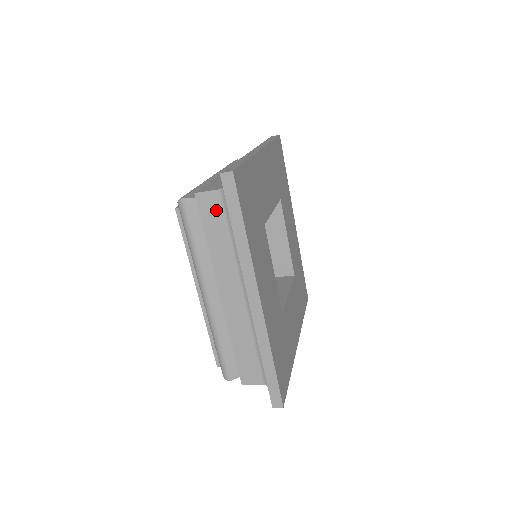
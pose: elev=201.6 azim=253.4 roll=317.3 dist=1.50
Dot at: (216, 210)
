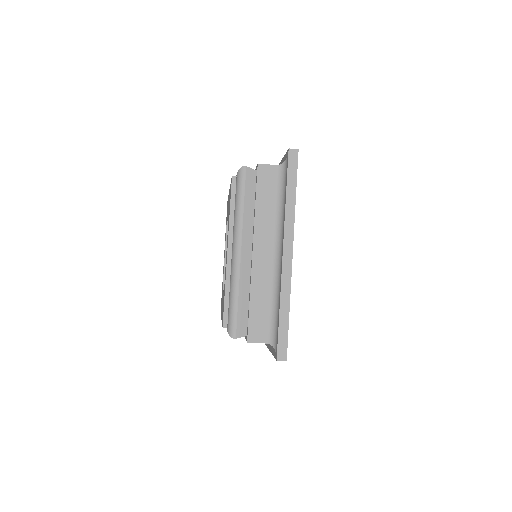
Dot at: (271, 180)
